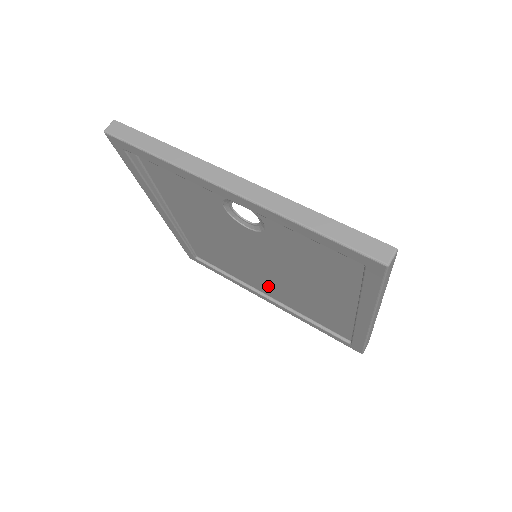
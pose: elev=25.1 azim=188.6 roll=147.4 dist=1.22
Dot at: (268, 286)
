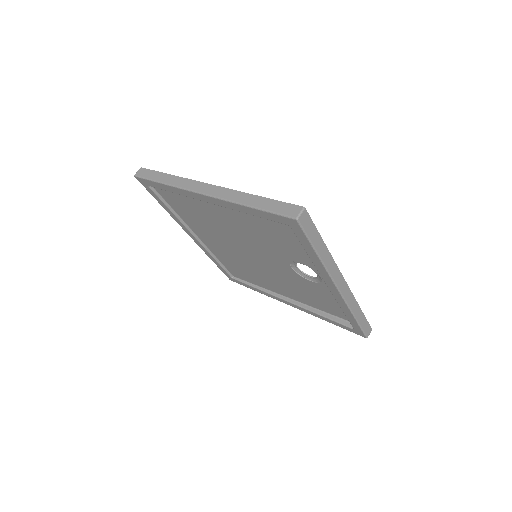
Dot at: (216, 244)
